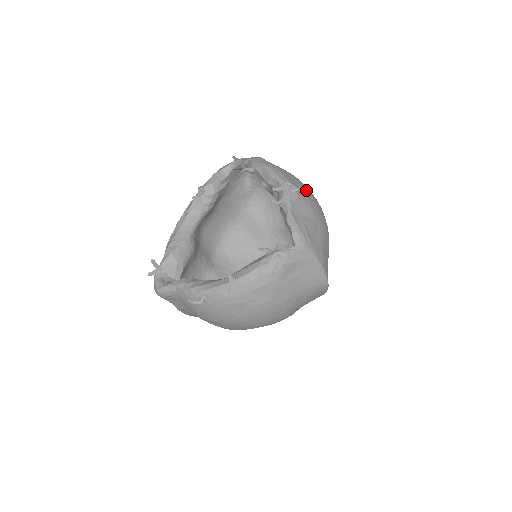
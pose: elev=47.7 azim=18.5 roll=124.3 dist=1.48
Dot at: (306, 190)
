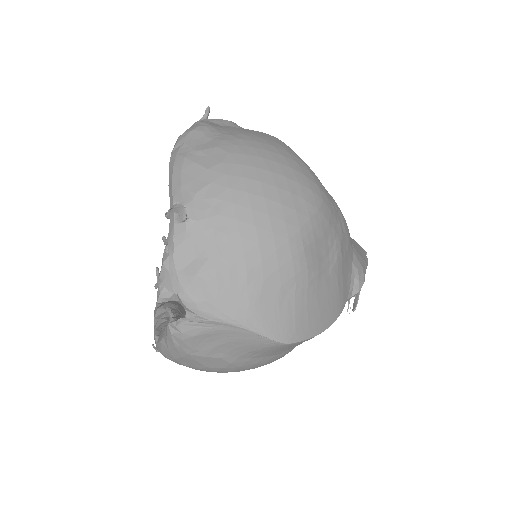
Dot at: (225, 196)
